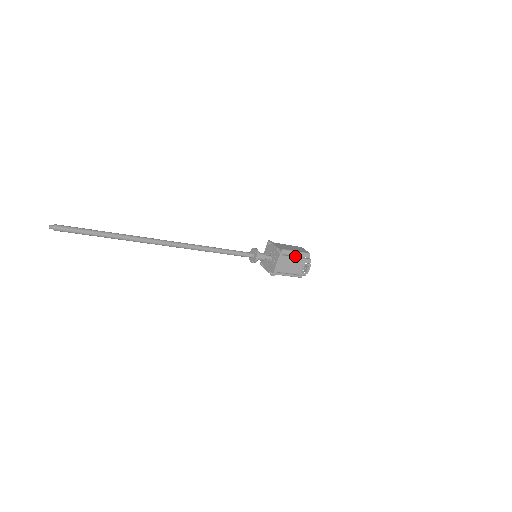
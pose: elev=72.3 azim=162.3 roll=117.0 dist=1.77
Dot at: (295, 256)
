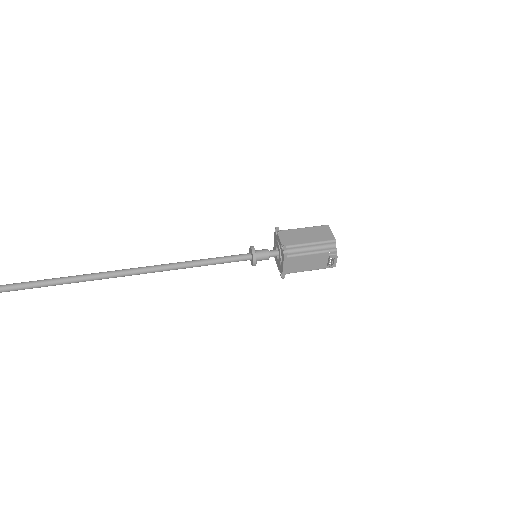
Dot at: (310, 250)
